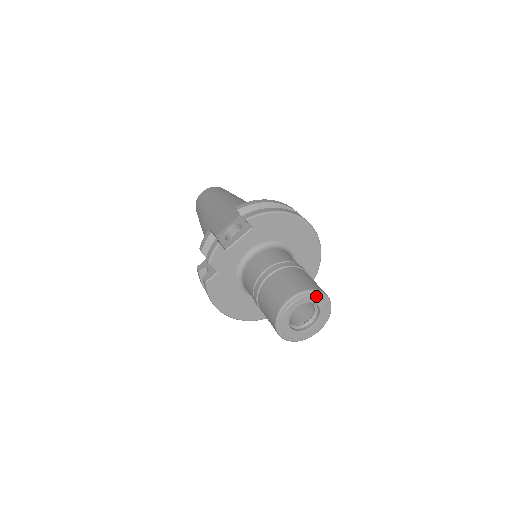
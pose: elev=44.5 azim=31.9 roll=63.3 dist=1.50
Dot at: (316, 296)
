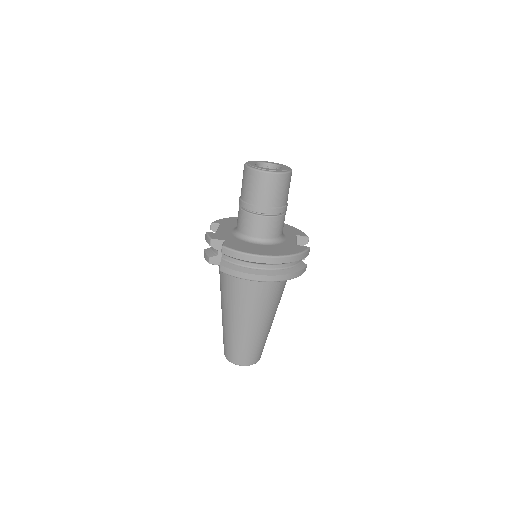
Dot at: (260, 161)
